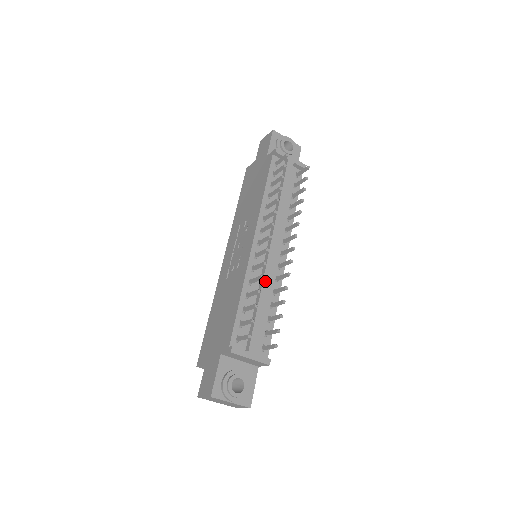
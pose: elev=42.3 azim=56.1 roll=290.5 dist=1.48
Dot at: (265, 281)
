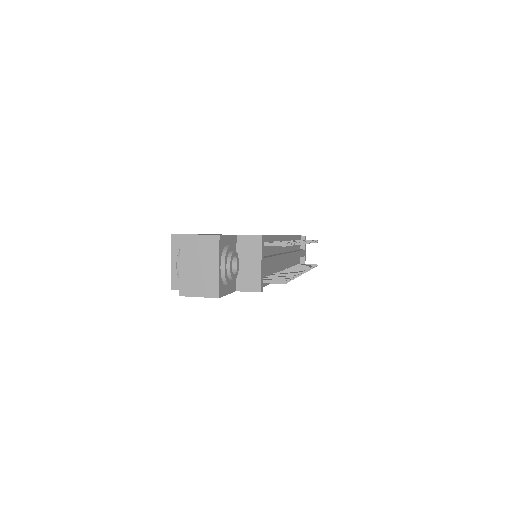
Dot at: (282, 257)
